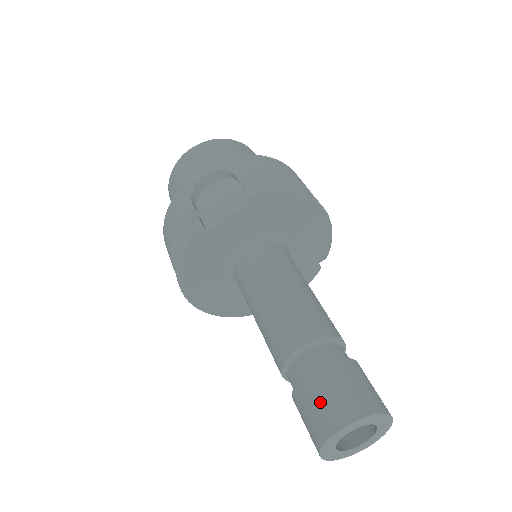
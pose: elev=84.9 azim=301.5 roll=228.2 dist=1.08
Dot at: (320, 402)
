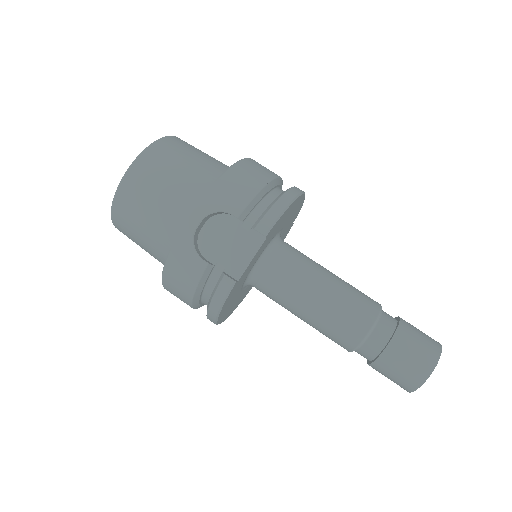
Dot at: (404, 367)
